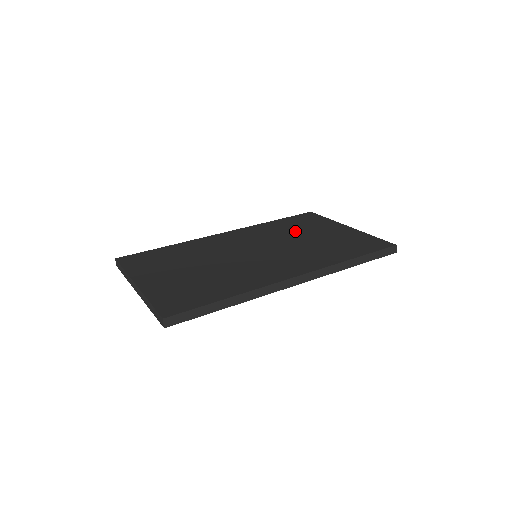
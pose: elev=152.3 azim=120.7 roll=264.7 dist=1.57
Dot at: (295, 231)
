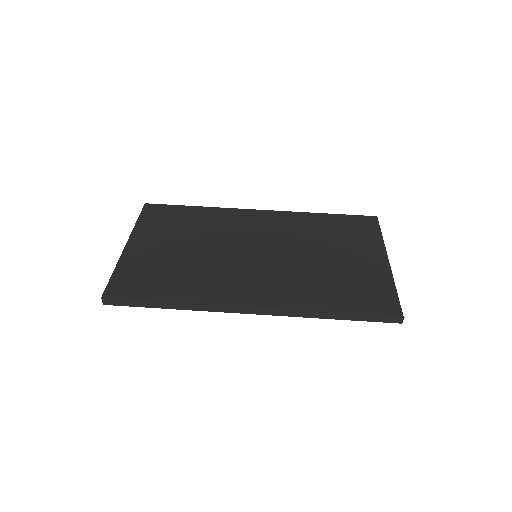
Dot at: (325, 240)
